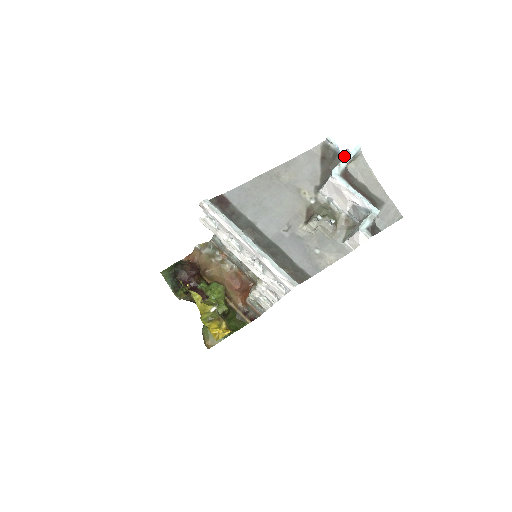
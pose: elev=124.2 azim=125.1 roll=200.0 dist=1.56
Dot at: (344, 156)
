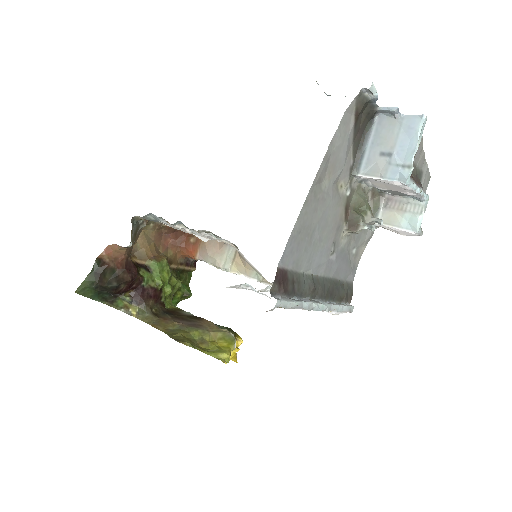
Dot at: (383, 110)
